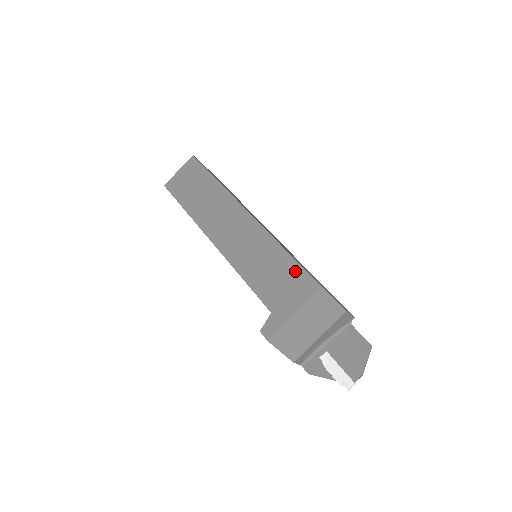
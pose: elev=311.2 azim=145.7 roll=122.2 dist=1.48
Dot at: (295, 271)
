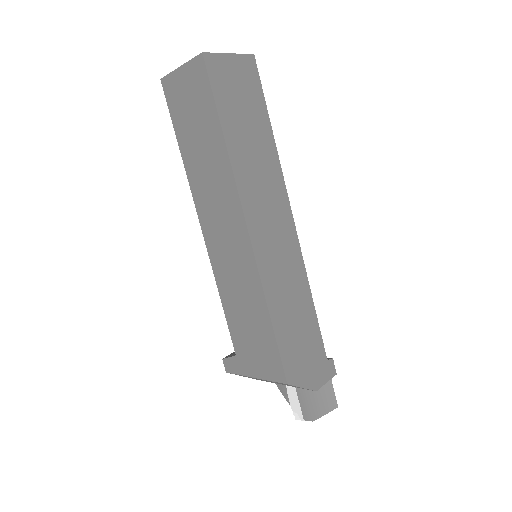
Dot at: (270, 345)
